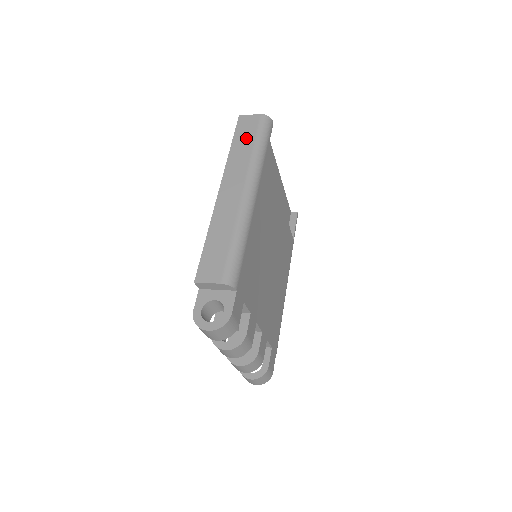
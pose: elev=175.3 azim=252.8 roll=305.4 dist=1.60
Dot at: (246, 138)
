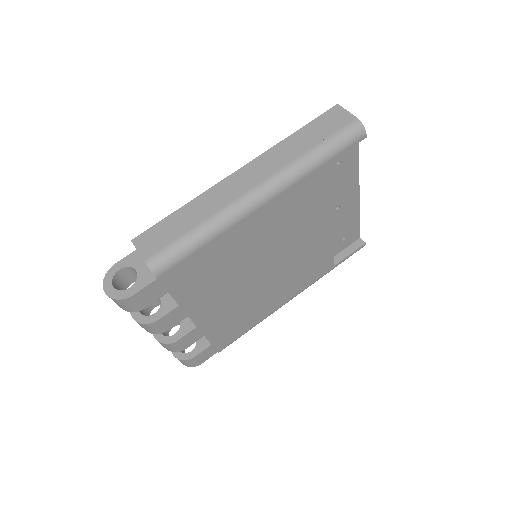
Dot at: (316, 134)
